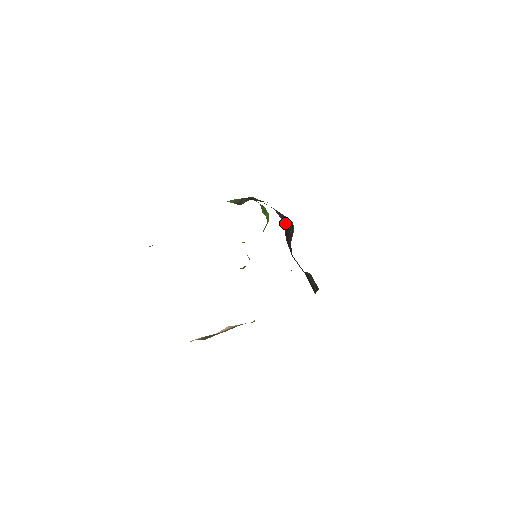
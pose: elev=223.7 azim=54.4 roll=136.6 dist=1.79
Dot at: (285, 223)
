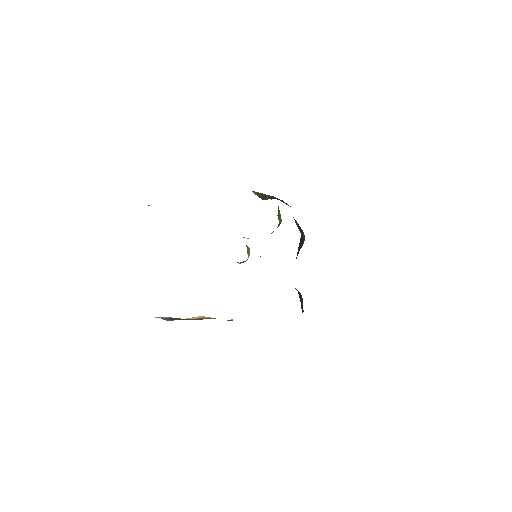
Dot at: (301, 235)
